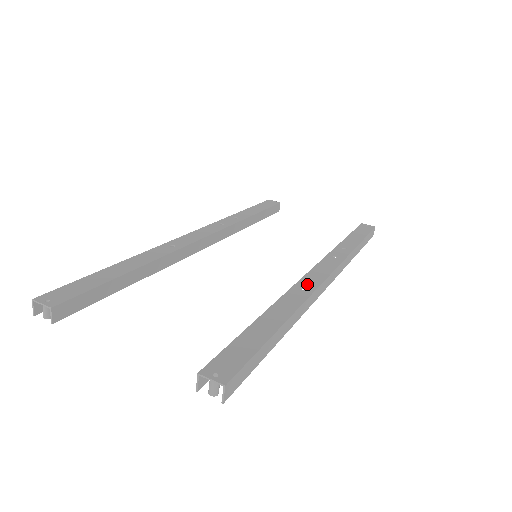
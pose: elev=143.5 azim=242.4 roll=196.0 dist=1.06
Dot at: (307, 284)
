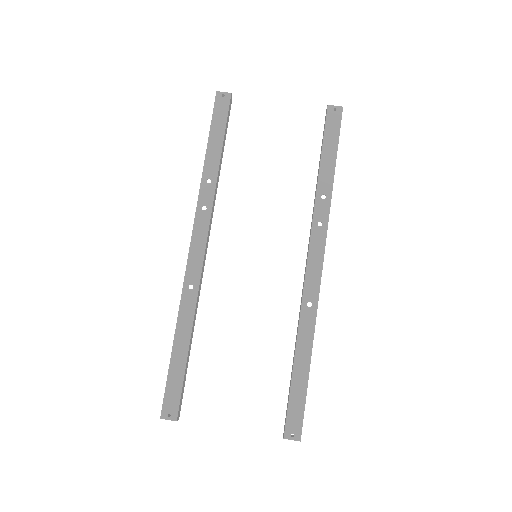
Dot at: (310, 295)
